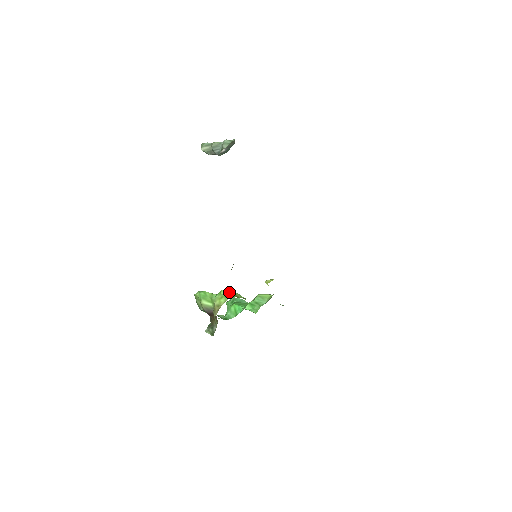
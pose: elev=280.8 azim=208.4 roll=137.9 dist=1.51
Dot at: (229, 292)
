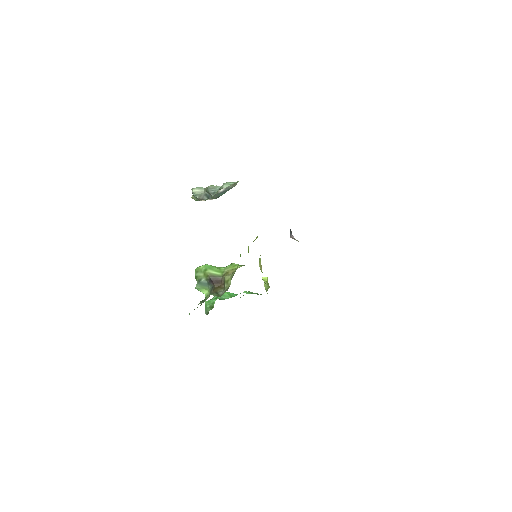
Dot at: occluded
